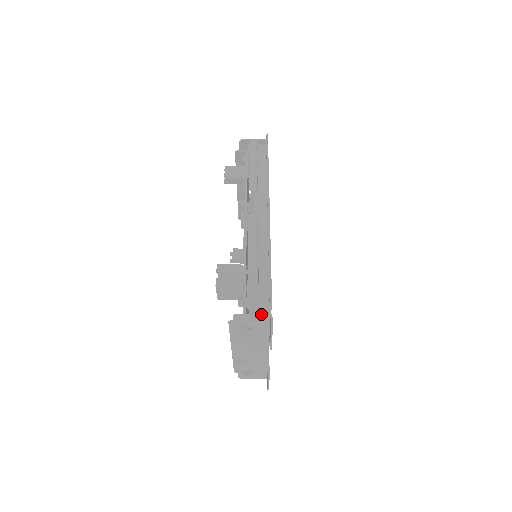
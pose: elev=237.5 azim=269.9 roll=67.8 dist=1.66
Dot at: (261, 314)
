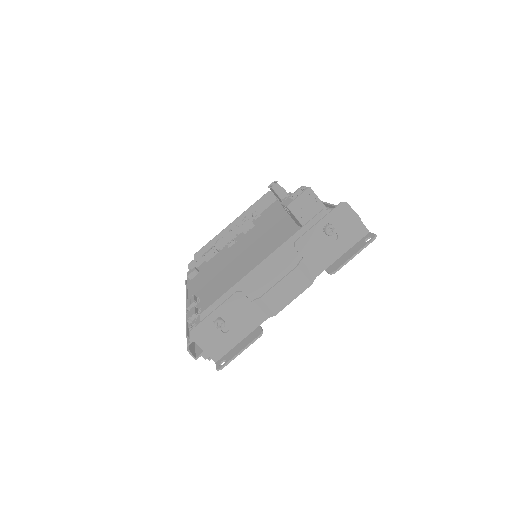
Dot at: (363, 224)
